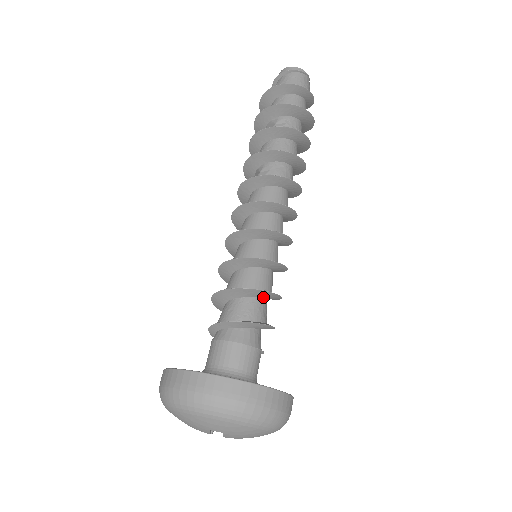
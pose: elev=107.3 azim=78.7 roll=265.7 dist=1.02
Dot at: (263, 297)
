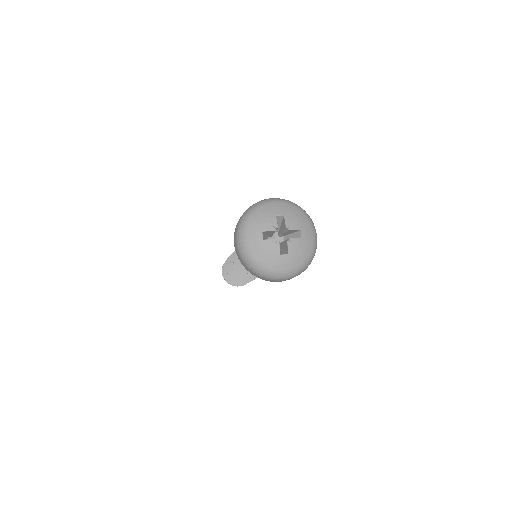
Dot at: occluded
